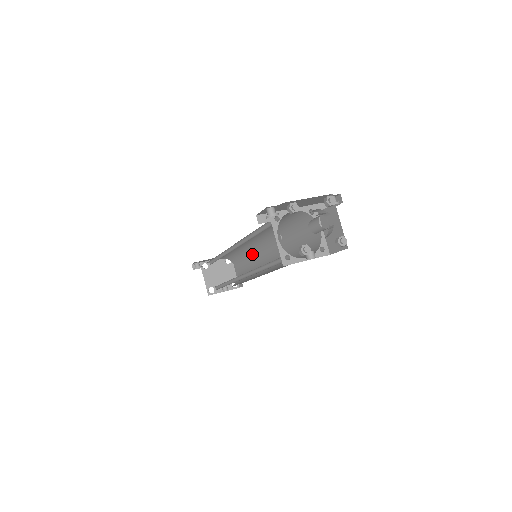
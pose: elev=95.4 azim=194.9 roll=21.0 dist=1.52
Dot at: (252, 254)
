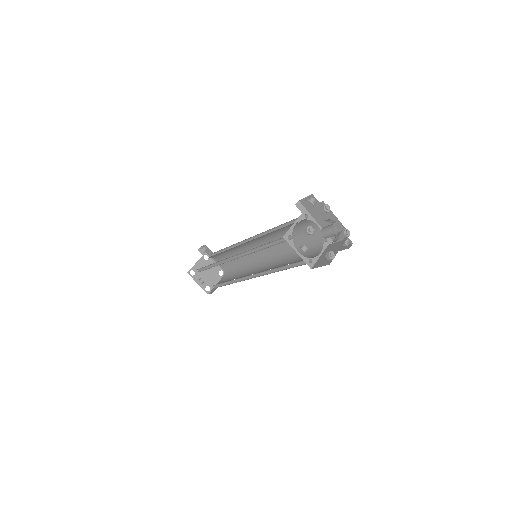
Dot at: (248, 268)
